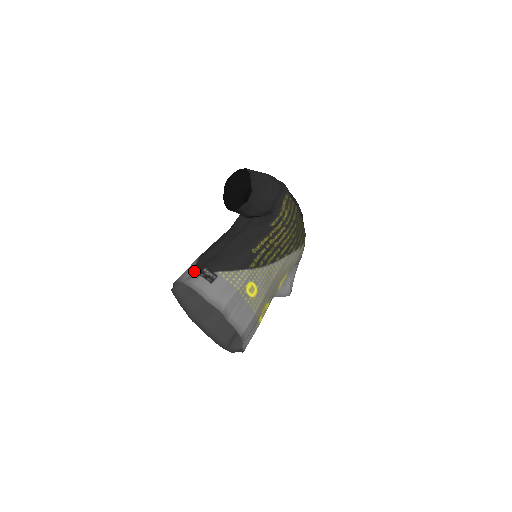
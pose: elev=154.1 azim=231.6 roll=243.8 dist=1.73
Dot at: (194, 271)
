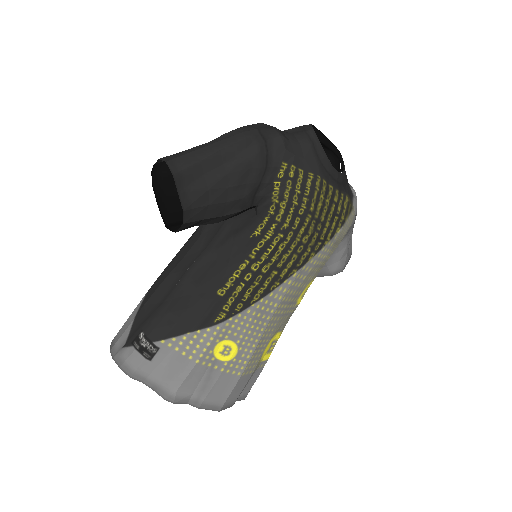
Dot at: (129, 334)
